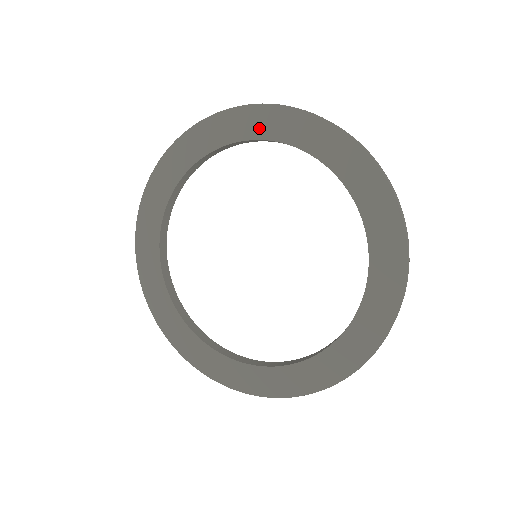
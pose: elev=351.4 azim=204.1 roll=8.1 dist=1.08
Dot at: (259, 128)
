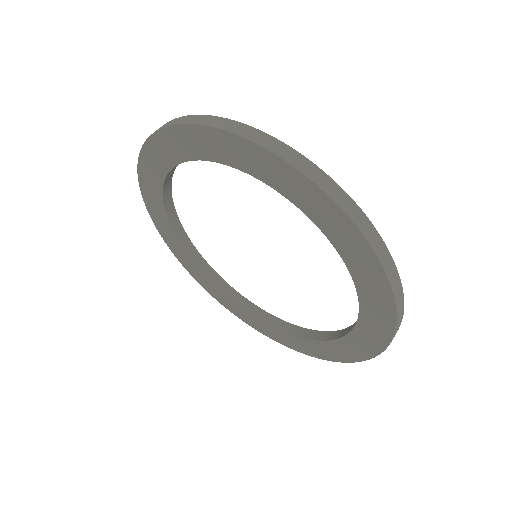
Dot at: (259, 169)
